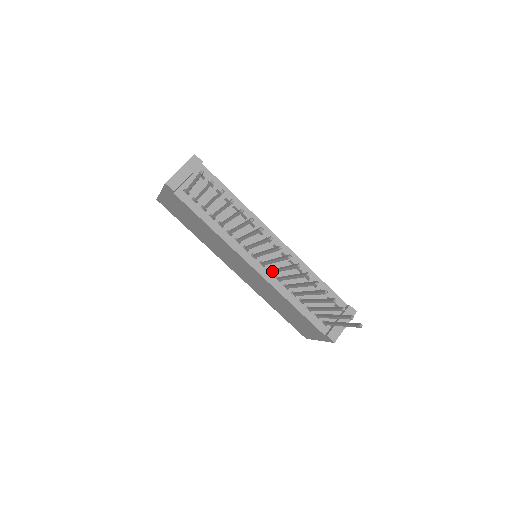
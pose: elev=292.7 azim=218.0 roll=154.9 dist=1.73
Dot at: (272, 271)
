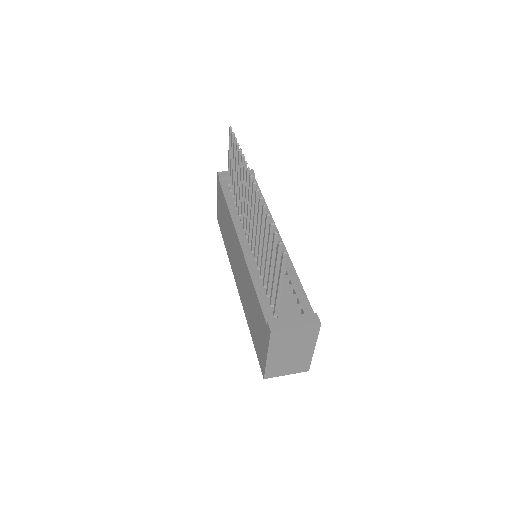
Dot at: (251, 242)
